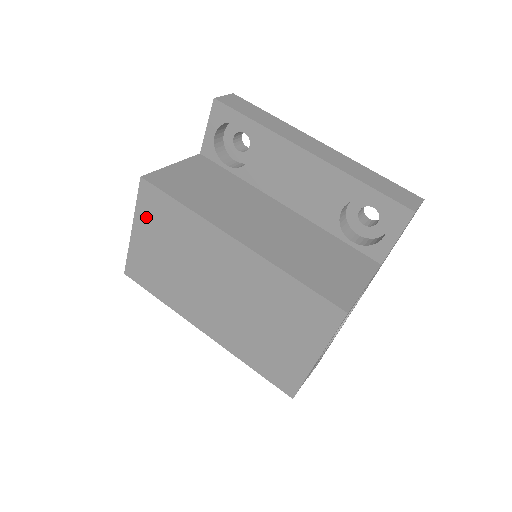
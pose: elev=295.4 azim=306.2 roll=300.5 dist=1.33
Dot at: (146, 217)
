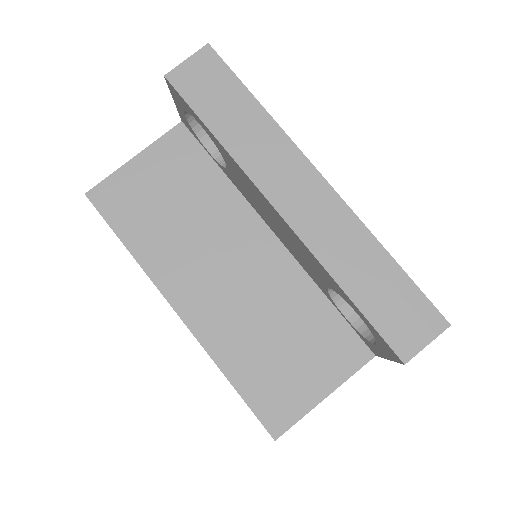
Dot at: occluded
